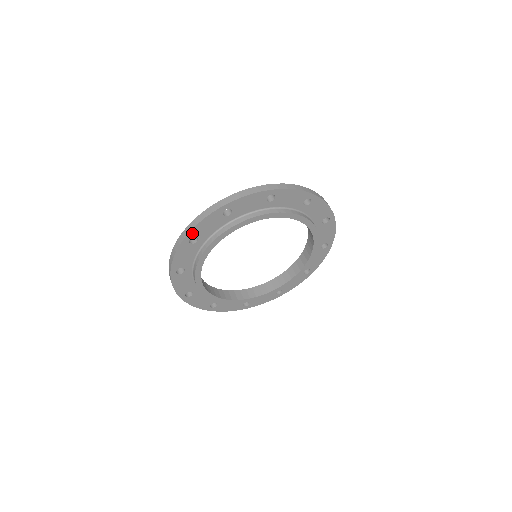
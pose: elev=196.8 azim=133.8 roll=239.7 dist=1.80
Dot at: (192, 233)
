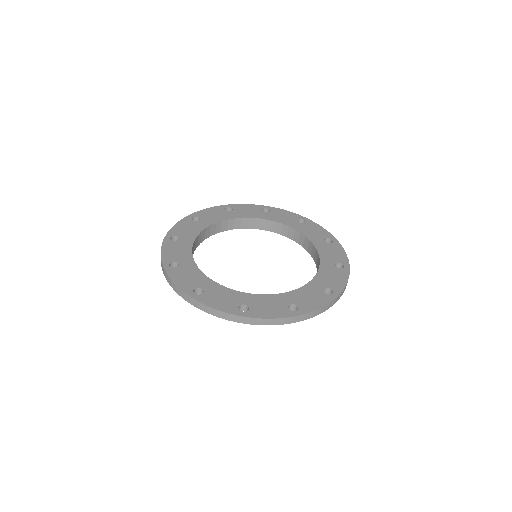
Dot at: occluded
